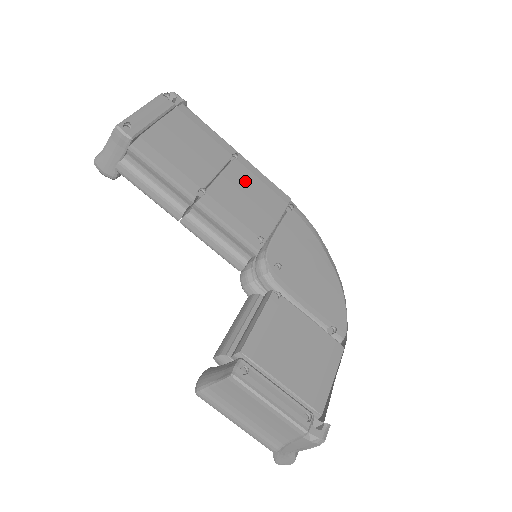
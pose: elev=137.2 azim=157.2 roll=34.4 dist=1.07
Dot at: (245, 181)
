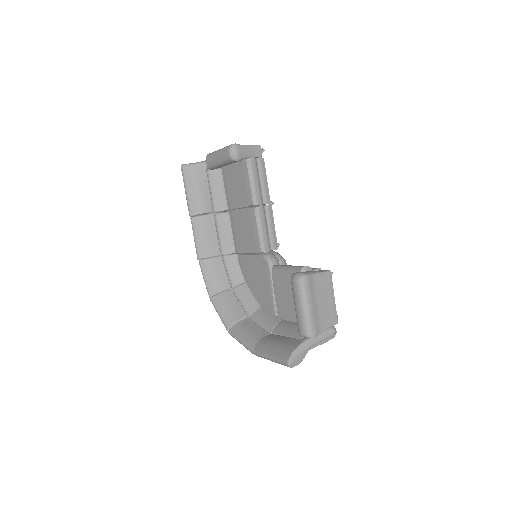
Dot at: occluded
